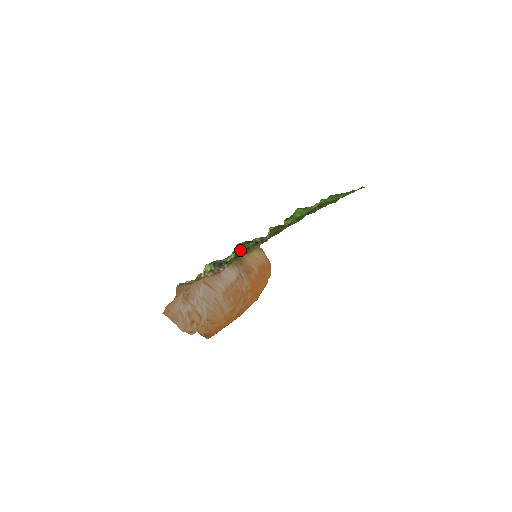
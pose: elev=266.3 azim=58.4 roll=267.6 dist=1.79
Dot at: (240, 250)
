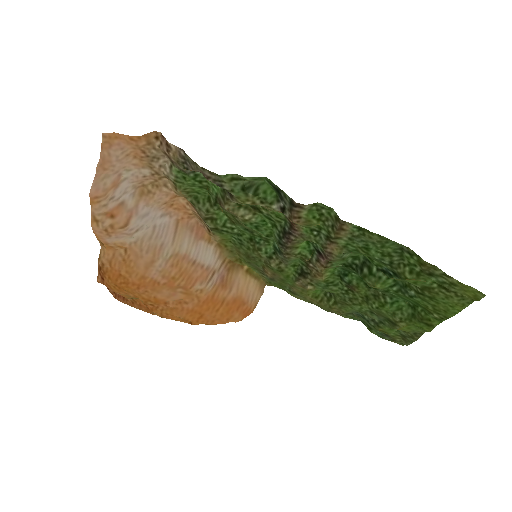
Dot at: (257, 193)
